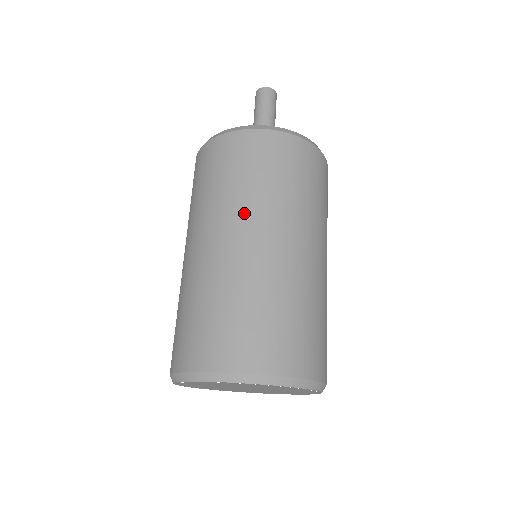
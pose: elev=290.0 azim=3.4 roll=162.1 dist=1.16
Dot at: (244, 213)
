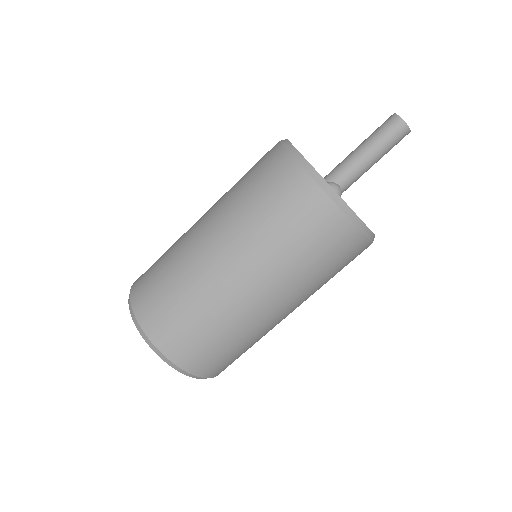
Dot at: (267, 271)
